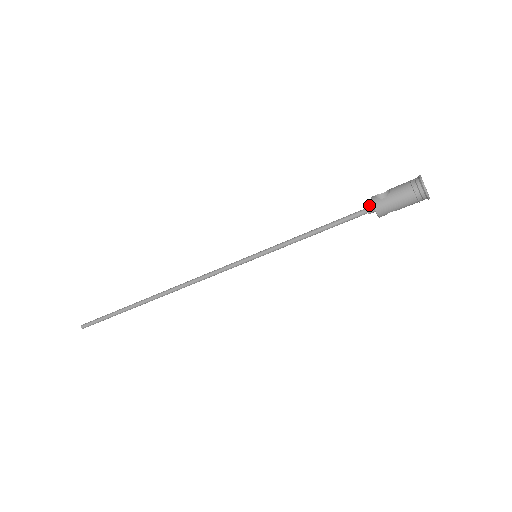
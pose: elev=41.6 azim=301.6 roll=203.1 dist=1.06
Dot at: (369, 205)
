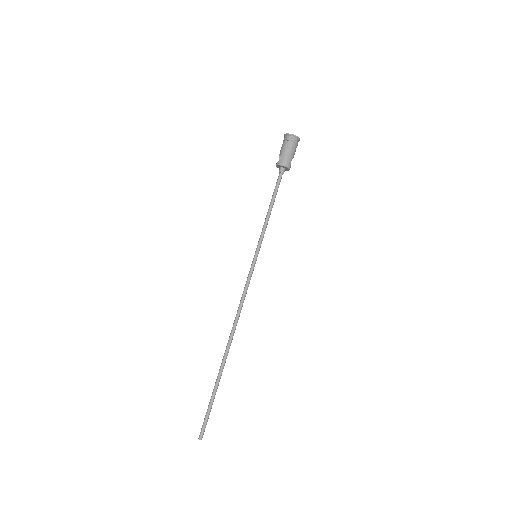
Dot at: (279, 170)
